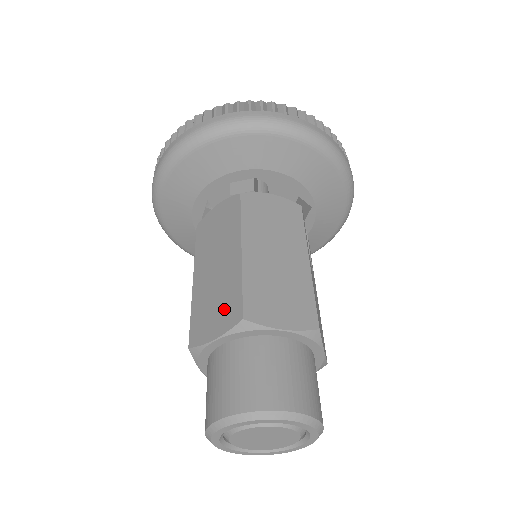
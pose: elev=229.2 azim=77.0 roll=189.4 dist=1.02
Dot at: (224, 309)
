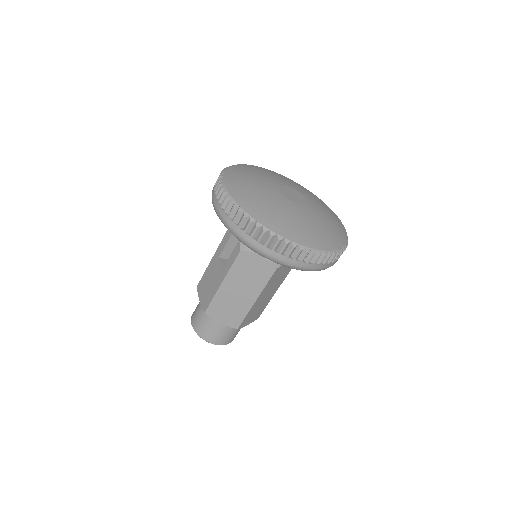
Dot at: (231, 317)
